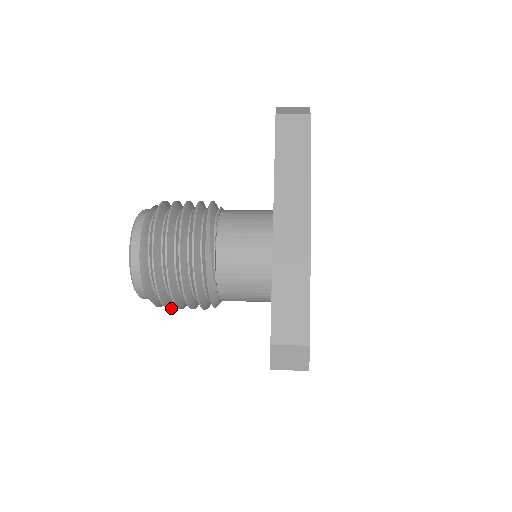
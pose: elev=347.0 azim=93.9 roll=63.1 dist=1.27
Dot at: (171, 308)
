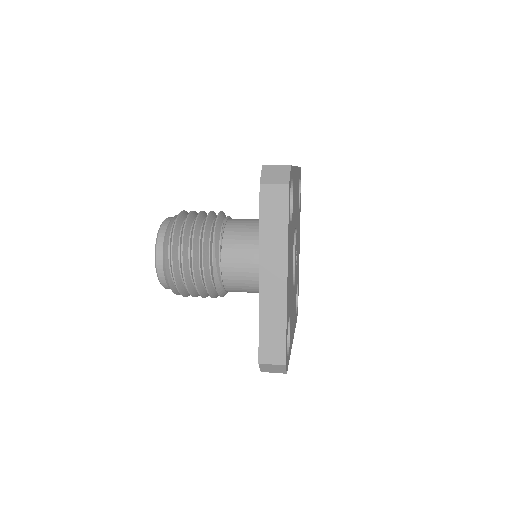
Dot at: occluded
